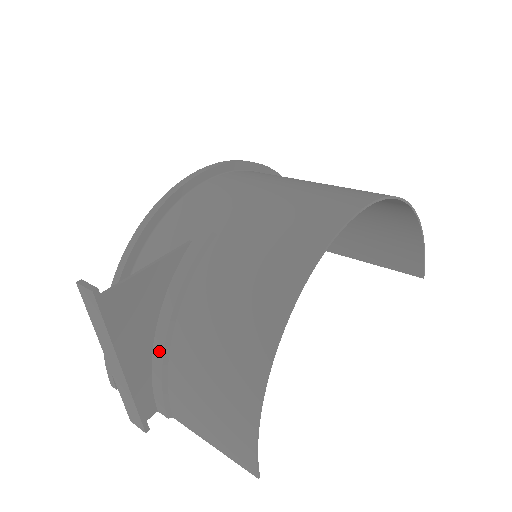
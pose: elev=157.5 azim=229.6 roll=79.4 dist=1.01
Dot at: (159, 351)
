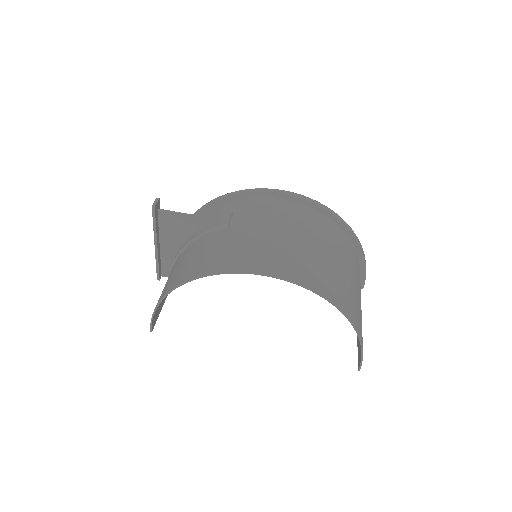
Dot at: (177, 253)
